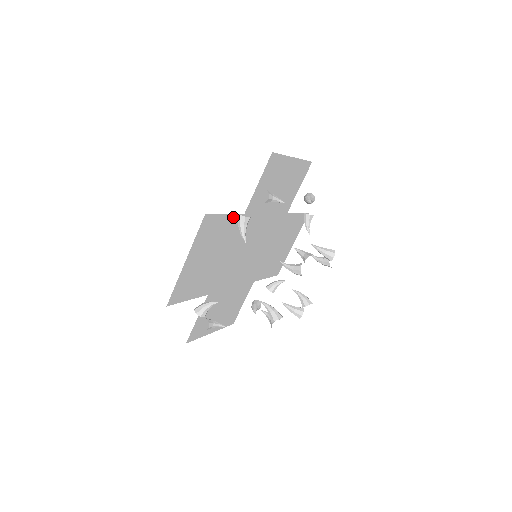
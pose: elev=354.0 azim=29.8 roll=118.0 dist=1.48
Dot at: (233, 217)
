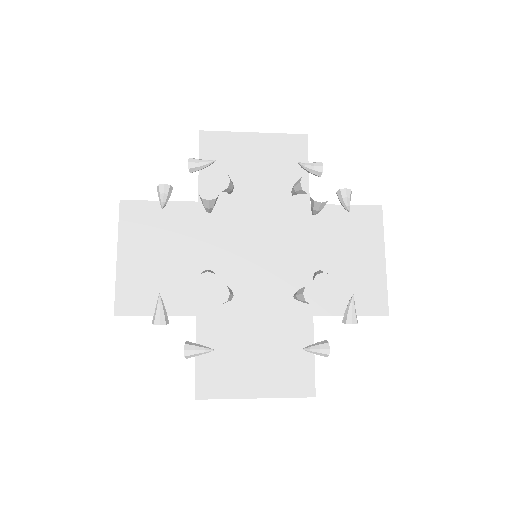
Dot at: (177, 206)
